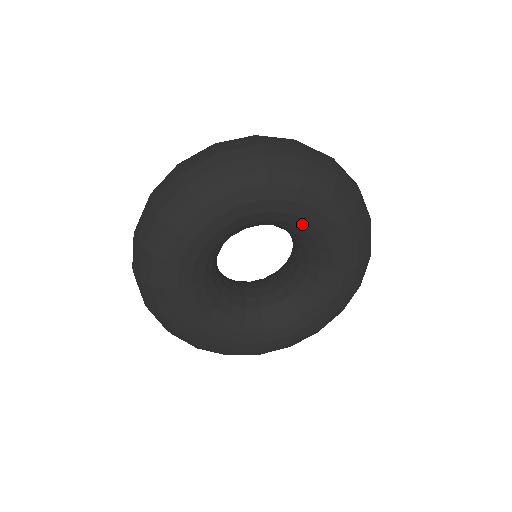
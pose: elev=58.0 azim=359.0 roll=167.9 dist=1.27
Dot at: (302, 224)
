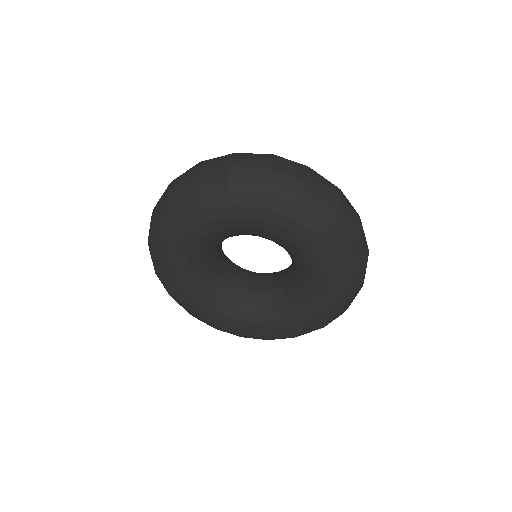
Dot at: (235, 231)
